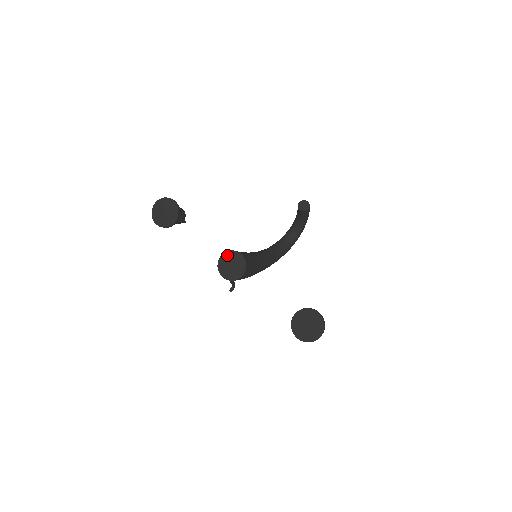
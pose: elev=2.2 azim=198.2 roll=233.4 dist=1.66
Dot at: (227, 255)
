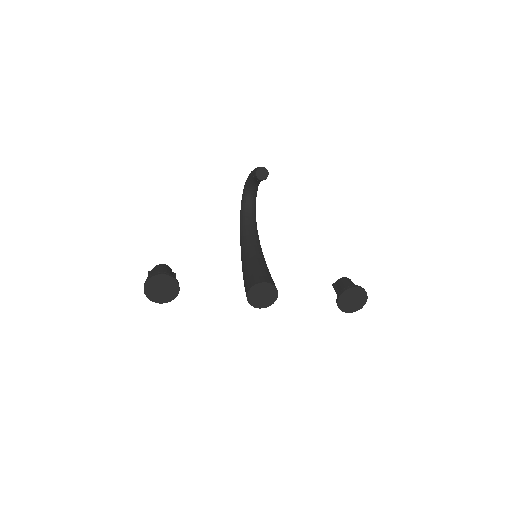
Dot at: (253, 290)
